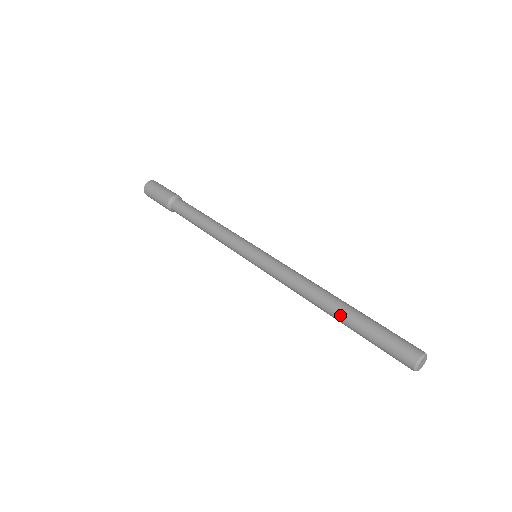
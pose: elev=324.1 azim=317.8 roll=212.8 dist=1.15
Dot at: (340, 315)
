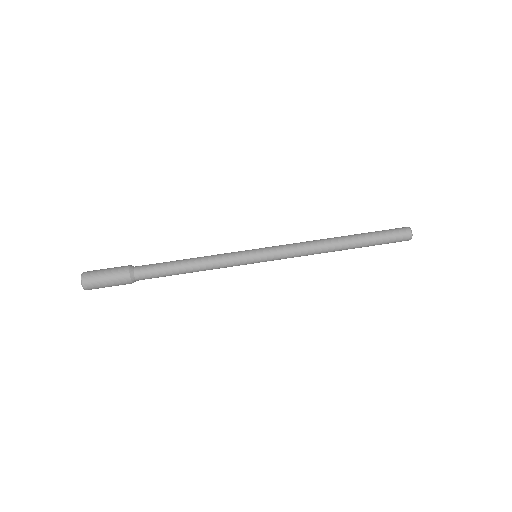
Dot at: occluded
